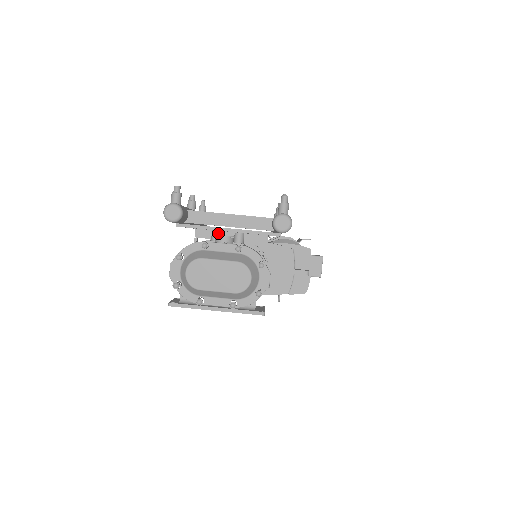
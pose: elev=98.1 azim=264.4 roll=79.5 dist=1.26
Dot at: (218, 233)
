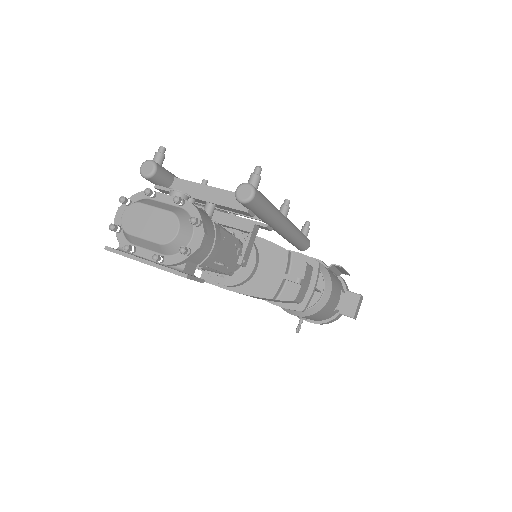
Dot at: (189, 200)
